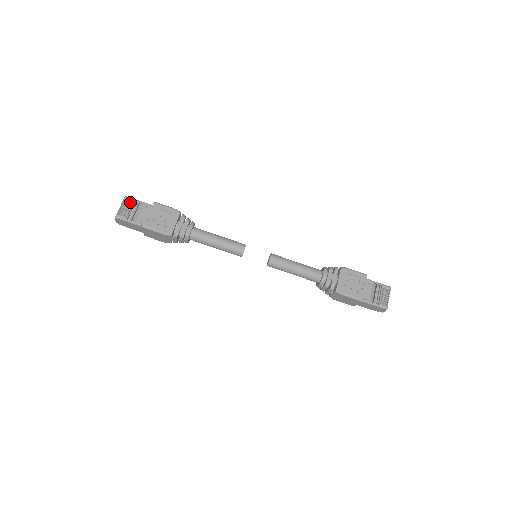
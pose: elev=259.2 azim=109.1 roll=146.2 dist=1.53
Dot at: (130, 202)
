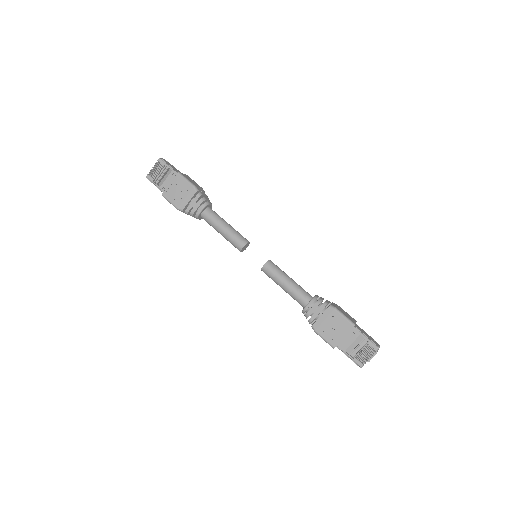
Dot at: (162, 165)
